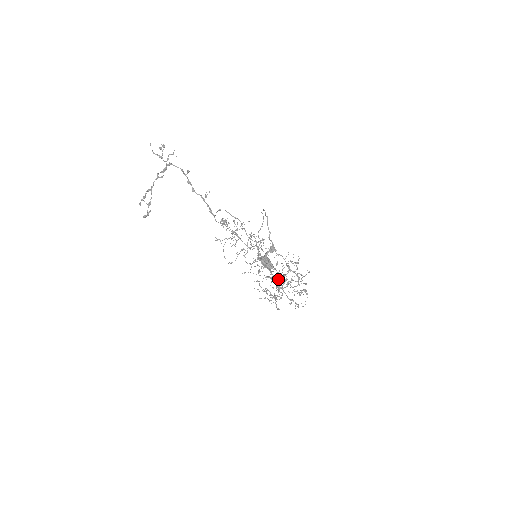
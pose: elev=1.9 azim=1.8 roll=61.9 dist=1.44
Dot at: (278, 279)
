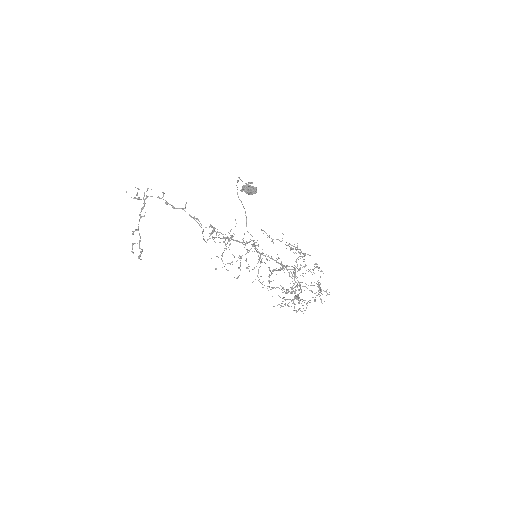
Dot at: (292, 286)
